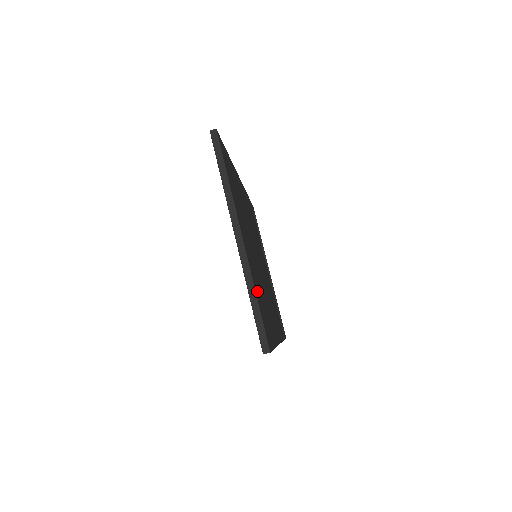
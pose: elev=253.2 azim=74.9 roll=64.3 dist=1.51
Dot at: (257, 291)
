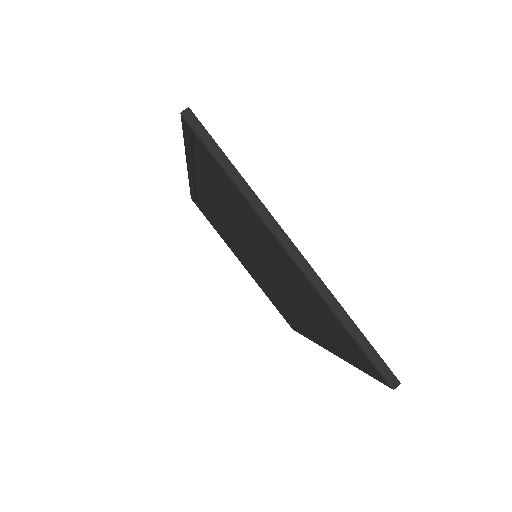
Dot at: occluded
